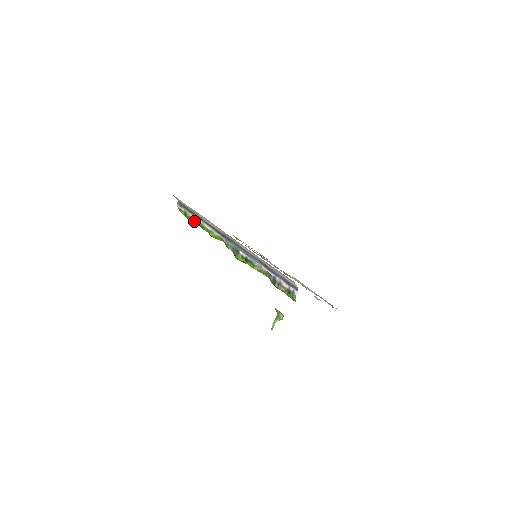
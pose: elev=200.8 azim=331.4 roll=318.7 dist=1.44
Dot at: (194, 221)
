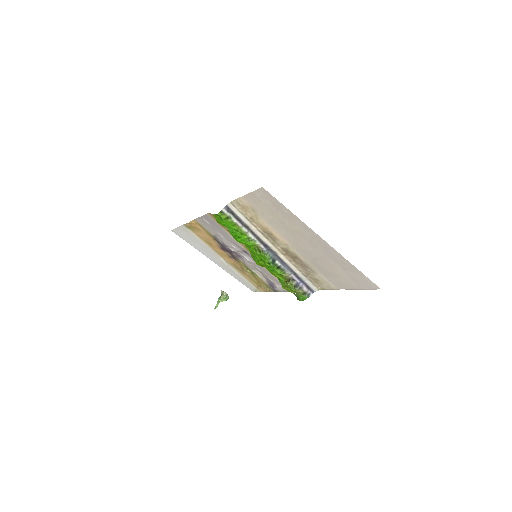
Dot at: (231, 225)
